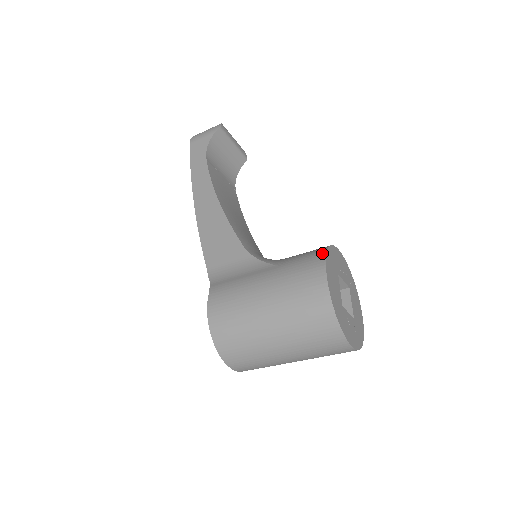
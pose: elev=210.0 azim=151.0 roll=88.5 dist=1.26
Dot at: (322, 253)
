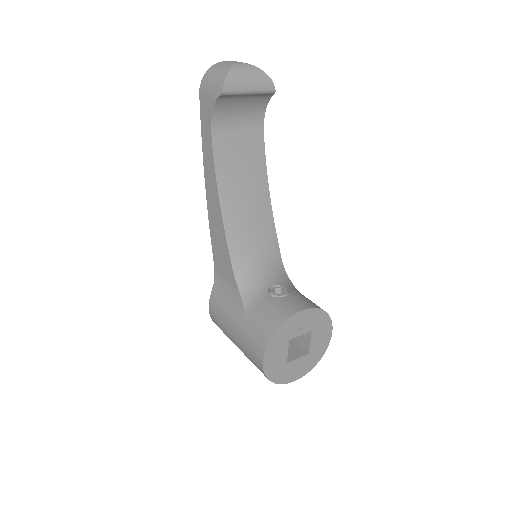
Dot at: (268, 338)
